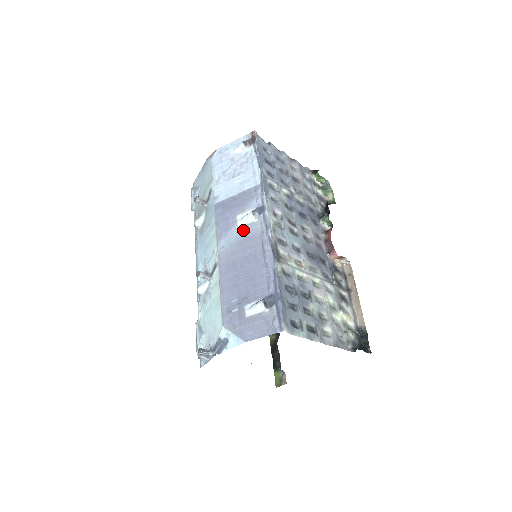
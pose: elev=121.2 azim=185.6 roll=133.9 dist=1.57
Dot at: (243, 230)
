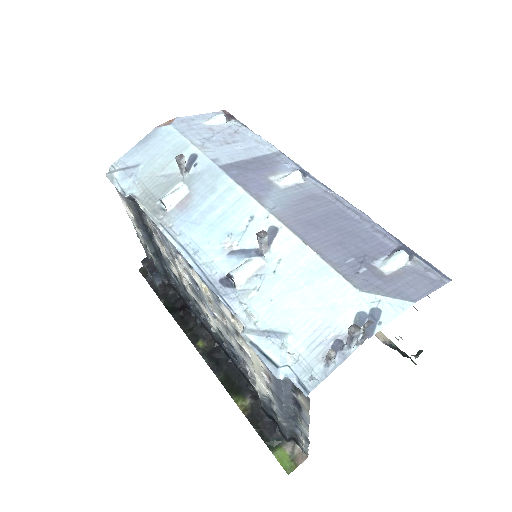
Dot at: (293, 190)
